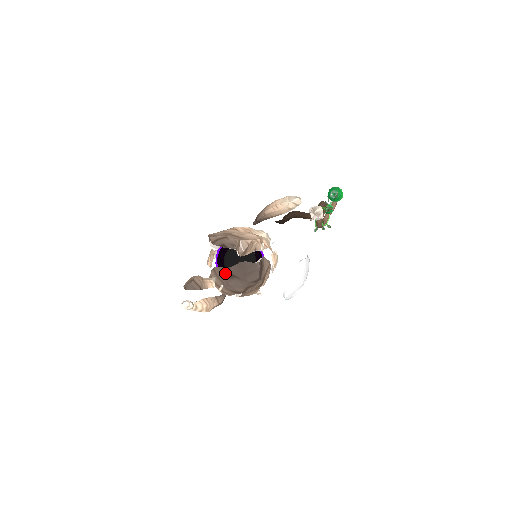
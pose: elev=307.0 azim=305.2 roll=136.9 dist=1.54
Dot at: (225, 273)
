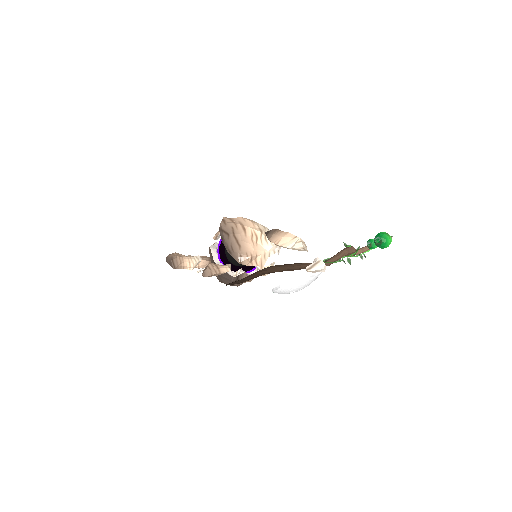
Dot at: (212, 260)
